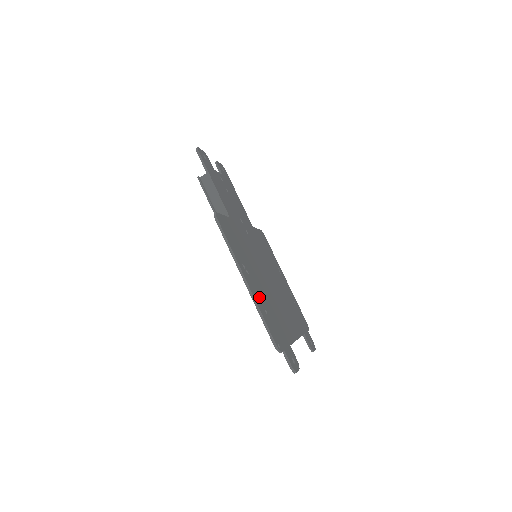
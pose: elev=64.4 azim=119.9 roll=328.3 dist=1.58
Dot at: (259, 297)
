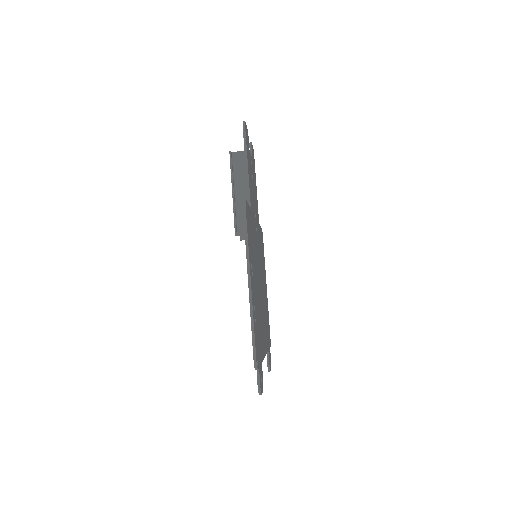
Dot at: (254, 304)
